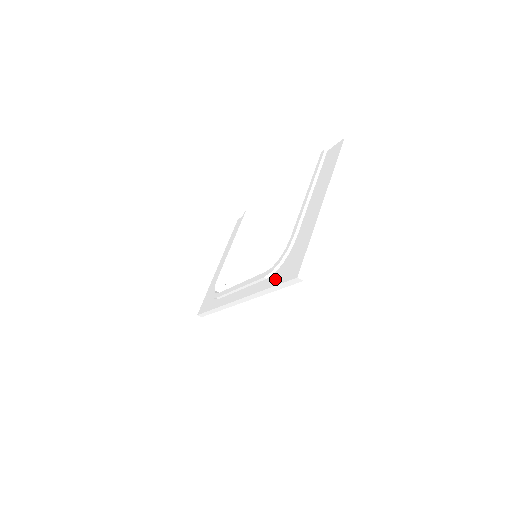
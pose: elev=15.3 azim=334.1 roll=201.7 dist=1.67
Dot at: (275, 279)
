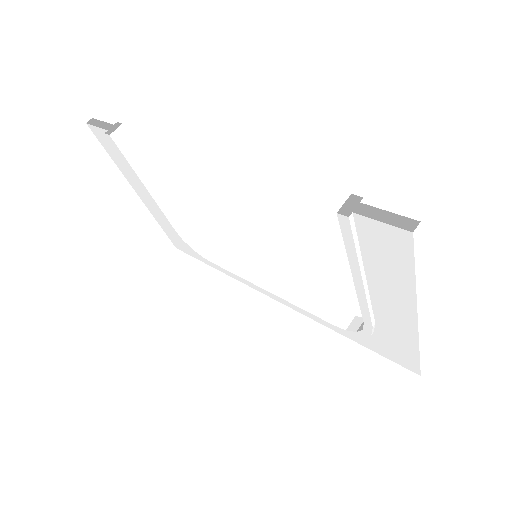
Dot at: (363, 343)
